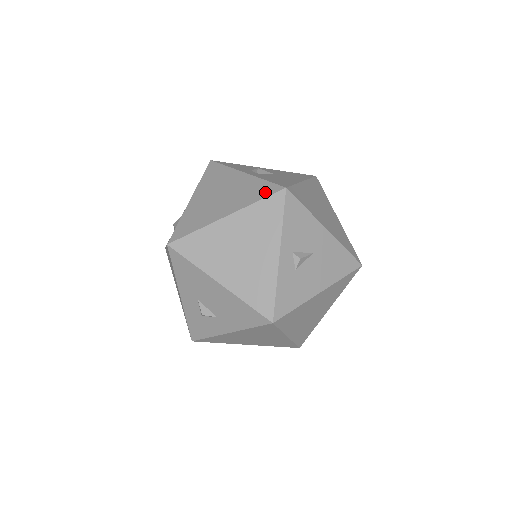
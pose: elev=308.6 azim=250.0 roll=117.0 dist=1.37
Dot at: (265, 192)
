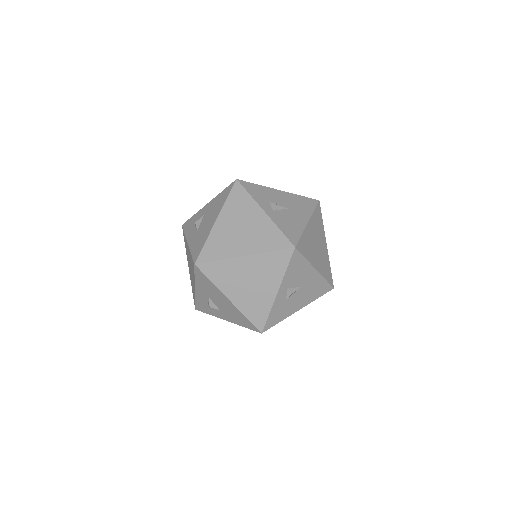
Dot at: (278, 244)
